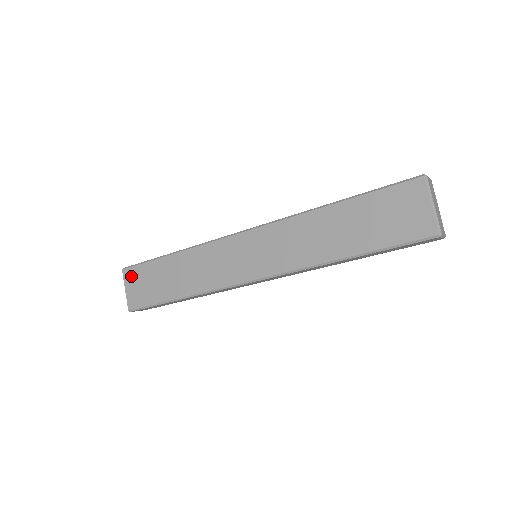
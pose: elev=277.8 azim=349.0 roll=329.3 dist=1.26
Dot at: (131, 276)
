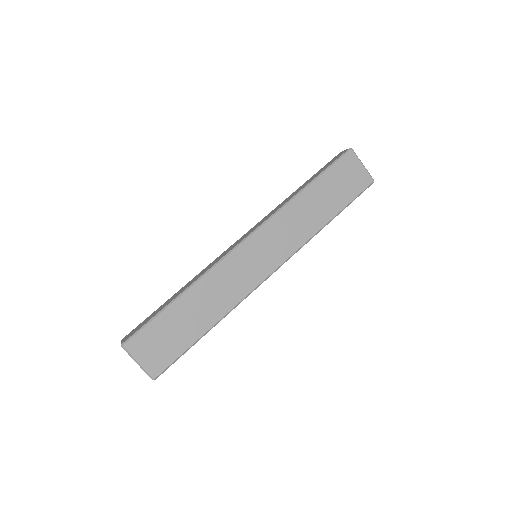
Dot at: (139, 344)
